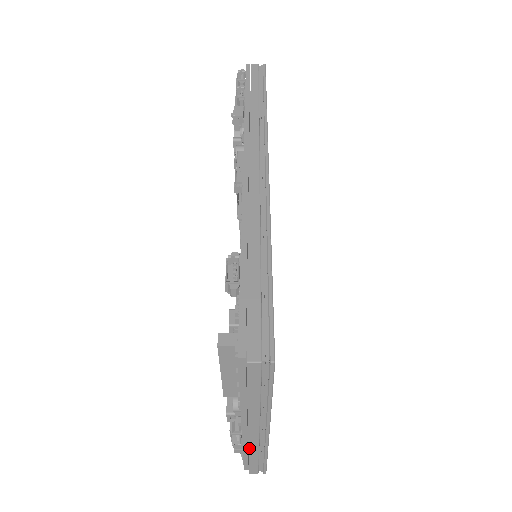
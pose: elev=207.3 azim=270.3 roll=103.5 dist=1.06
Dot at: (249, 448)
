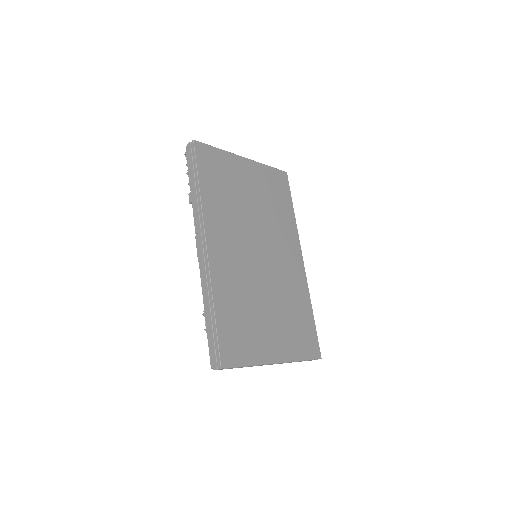
Dot at: occluded
